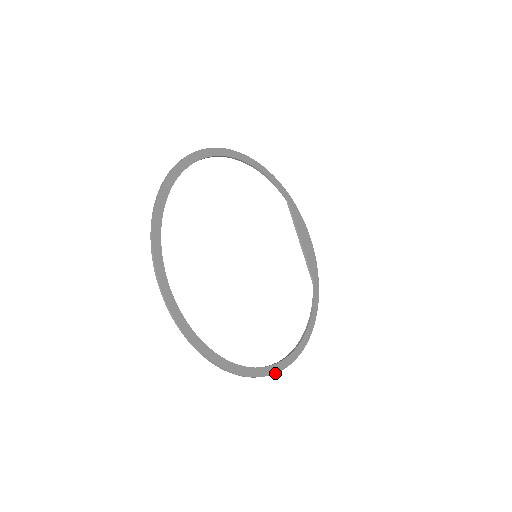
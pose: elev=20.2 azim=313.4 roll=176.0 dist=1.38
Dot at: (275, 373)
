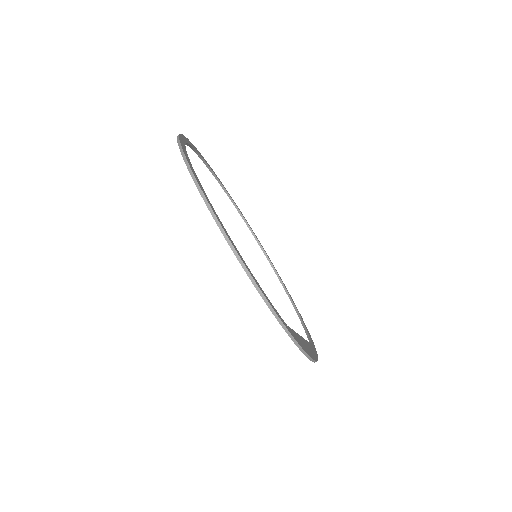
Dot at: (193, 173)
